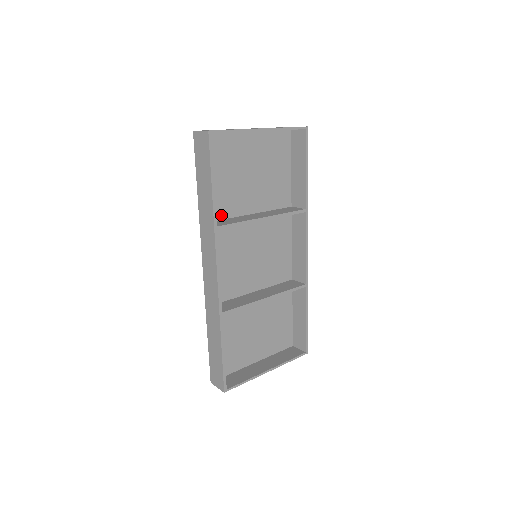
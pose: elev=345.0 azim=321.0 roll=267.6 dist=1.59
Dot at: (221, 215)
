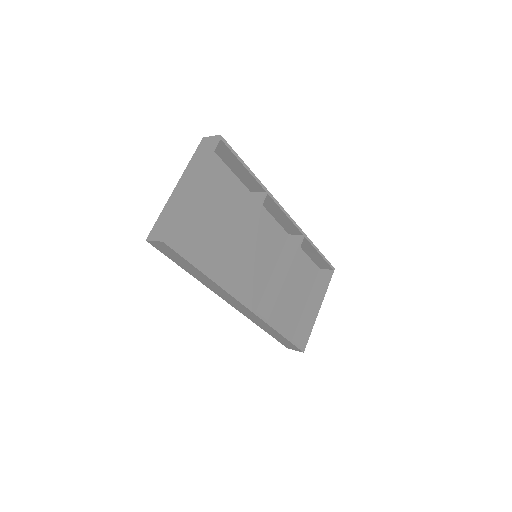
Dot at: (213, 263)
